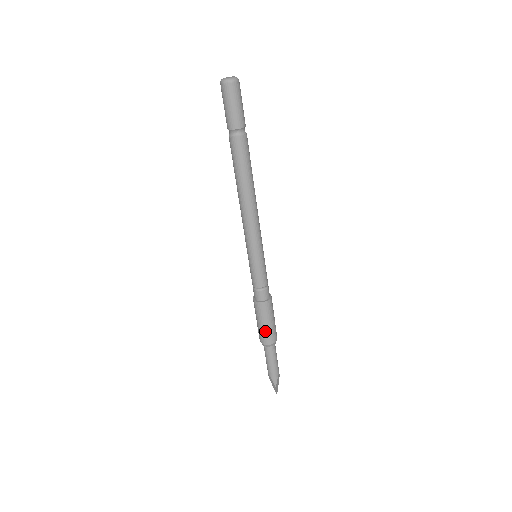
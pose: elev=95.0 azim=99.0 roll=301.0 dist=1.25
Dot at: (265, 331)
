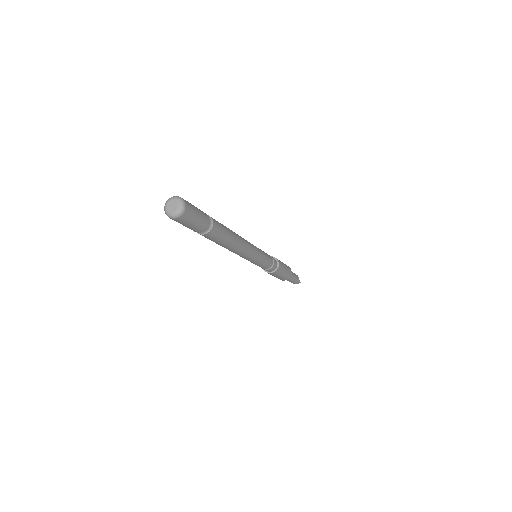
Dot at: (284, 276)
